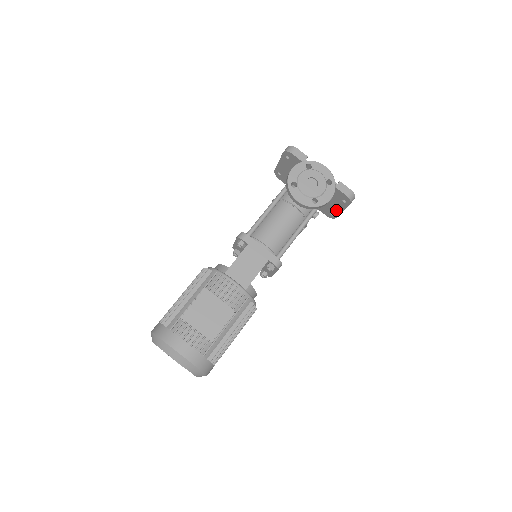
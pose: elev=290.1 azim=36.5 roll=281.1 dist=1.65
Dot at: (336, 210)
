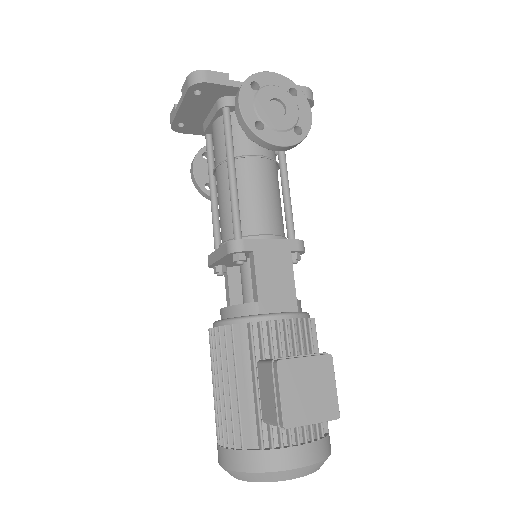
Dot at: occluded
